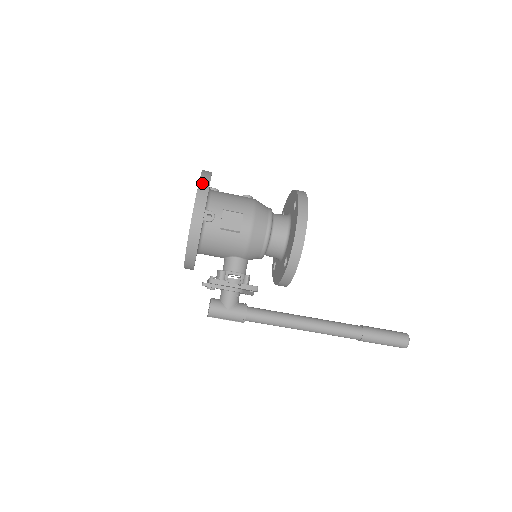
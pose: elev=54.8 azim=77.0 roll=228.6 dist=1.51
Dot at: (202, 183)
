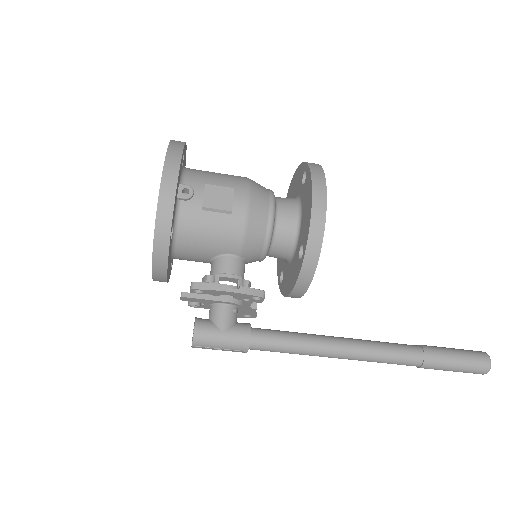
Dot at: (173, 146)
